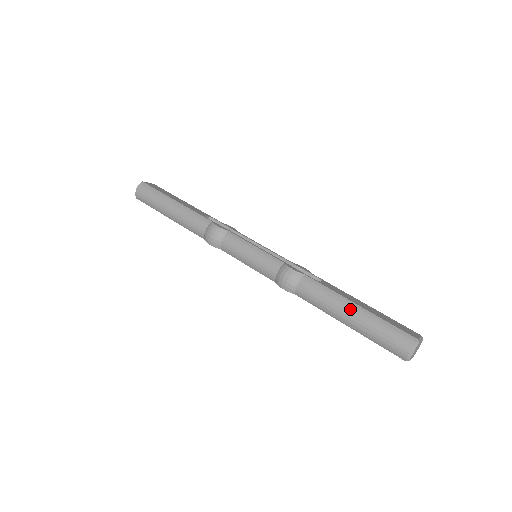
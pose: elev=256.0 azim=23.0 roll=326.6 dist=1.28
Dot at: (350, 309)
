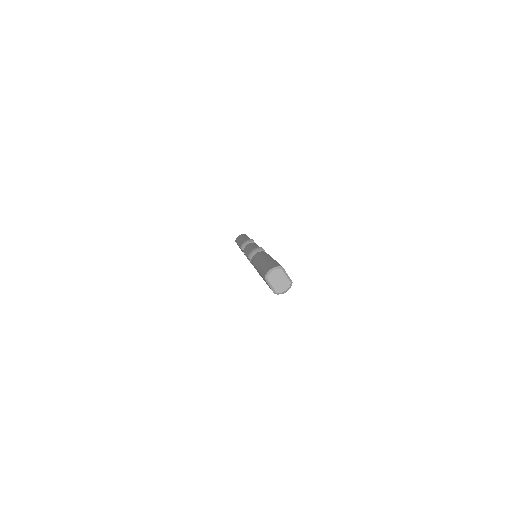
Dot at: (266, 258)
